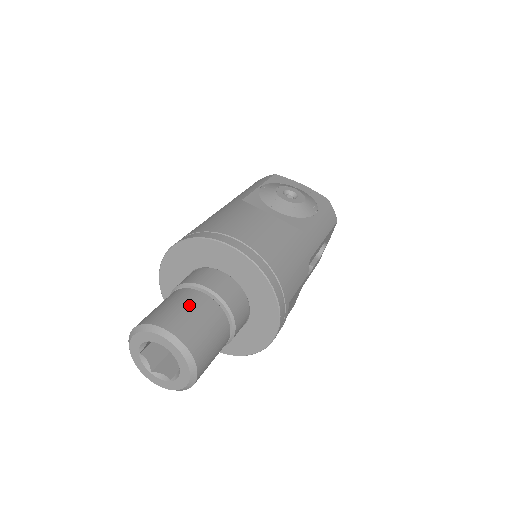
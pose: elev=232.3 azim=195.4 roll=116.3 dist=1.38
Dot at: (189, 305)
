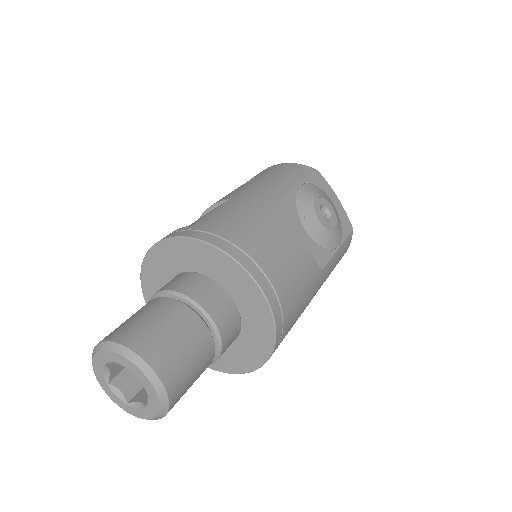
Dot at: (186, 338)
